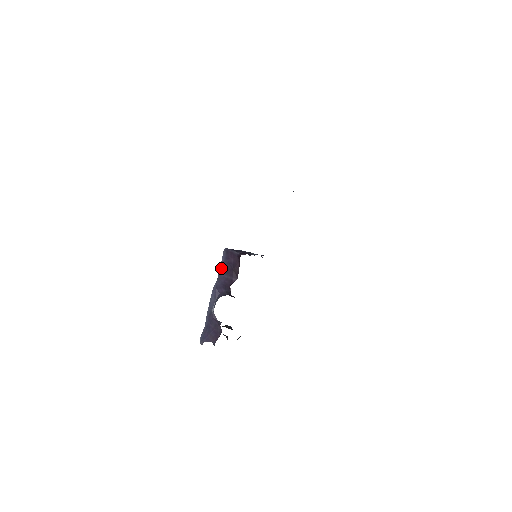
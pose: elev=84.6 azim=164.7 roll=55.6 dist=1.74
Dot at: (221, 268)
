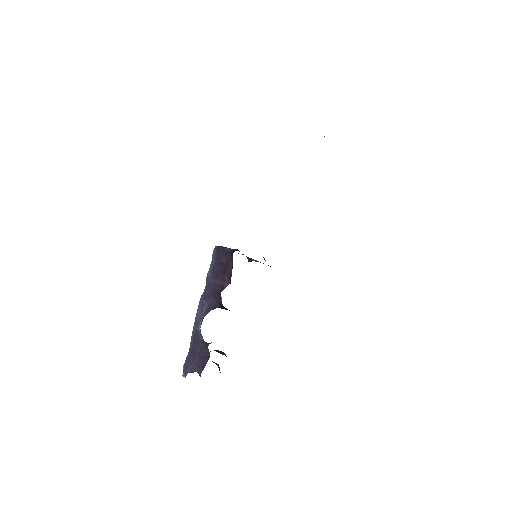
Dot at: (210, 272)
